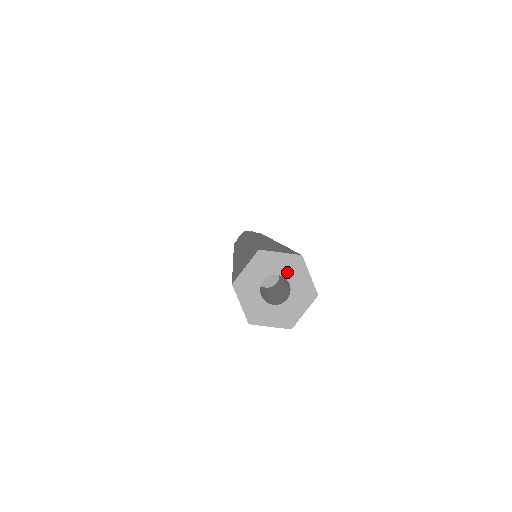
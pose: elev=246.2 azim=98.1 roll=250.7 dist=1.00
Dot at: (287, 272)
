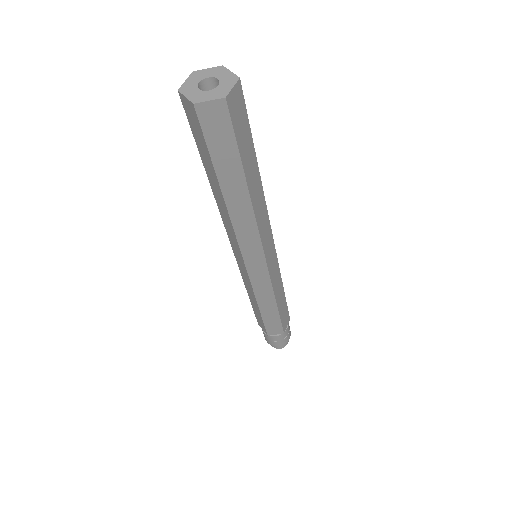
Dot at: (215, 75)
